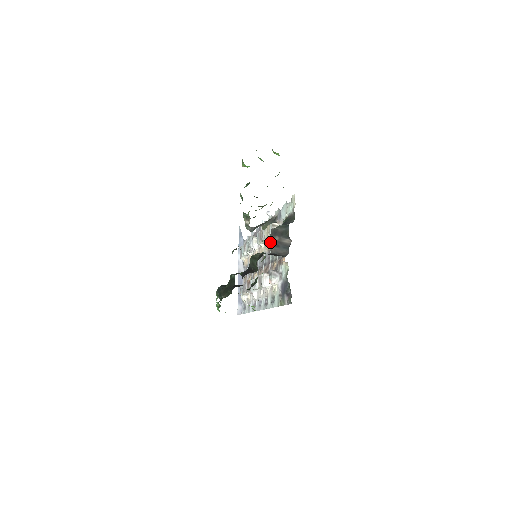
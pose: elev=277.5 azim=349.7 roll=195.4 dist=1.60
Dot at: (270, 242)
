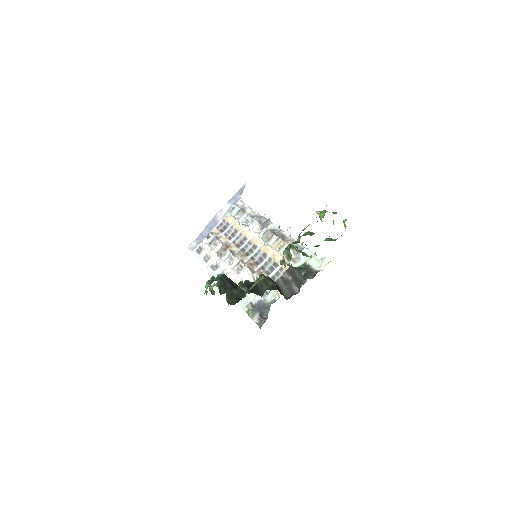
Dot at: (272, 251)
